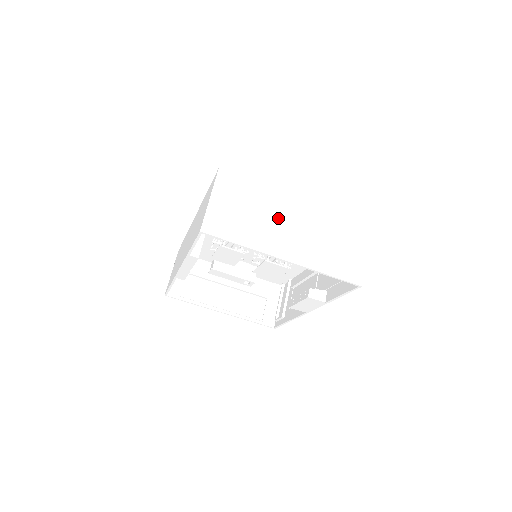
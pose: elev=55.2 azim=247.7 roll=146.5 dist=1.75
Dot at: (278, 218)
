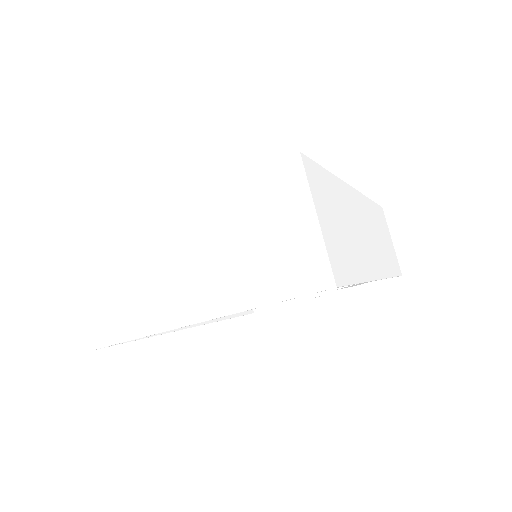
Dot at: (159, 262)
